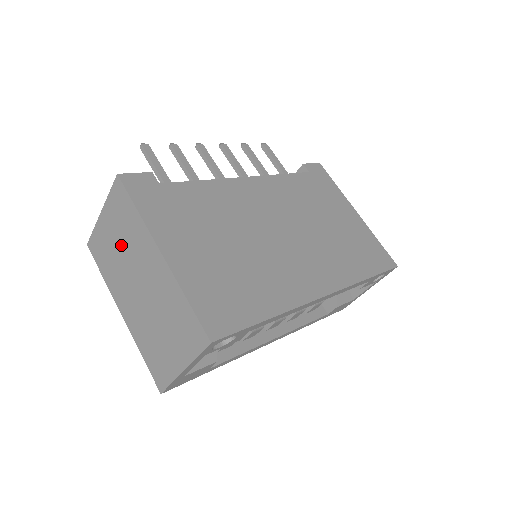
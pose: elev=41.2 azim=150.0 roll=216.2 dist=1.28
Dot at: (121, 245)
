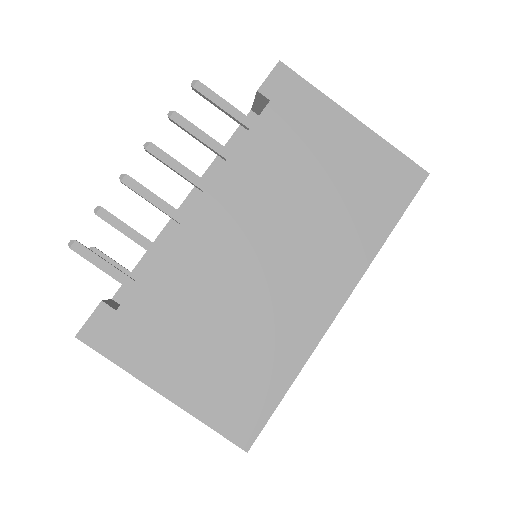
Dot at: occluded
